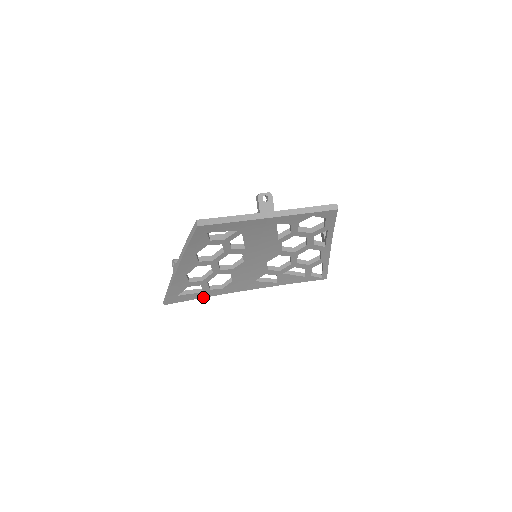
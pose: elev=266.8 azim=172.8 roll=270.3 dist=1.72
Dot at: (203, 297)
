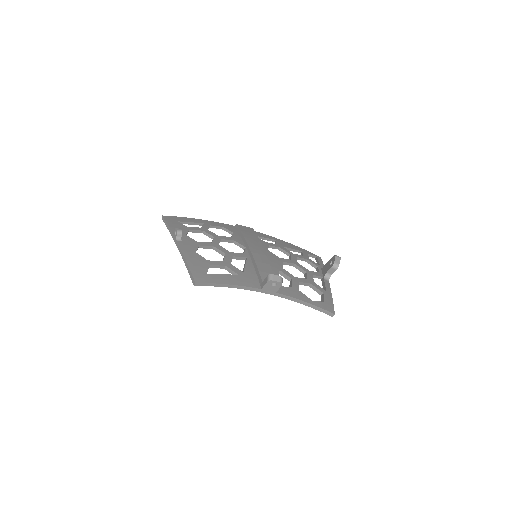
Dot at: occluded
